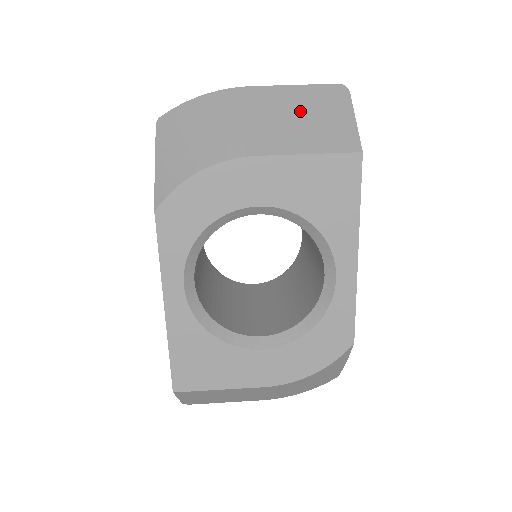
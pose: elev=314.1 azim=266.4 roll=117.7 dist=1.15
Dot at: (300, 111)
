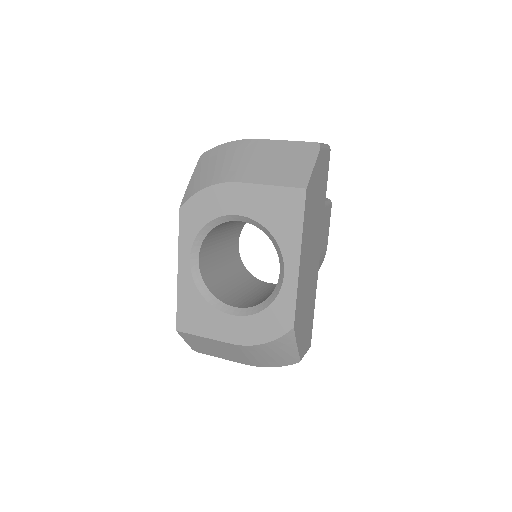
Dot at: (281, 158)
